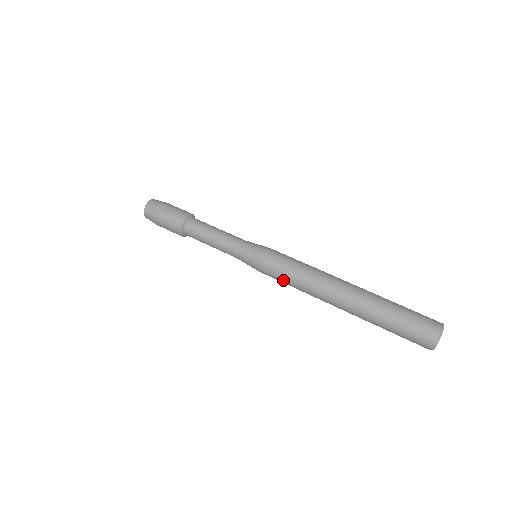
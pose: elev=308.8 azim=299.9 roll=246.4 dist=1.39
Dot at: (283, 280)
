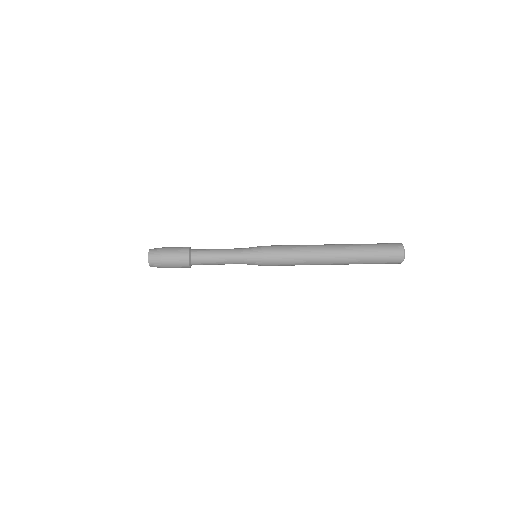
Dot at: (286, 265)
